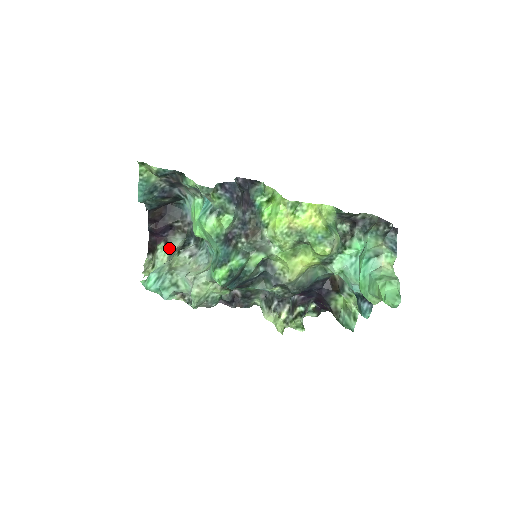
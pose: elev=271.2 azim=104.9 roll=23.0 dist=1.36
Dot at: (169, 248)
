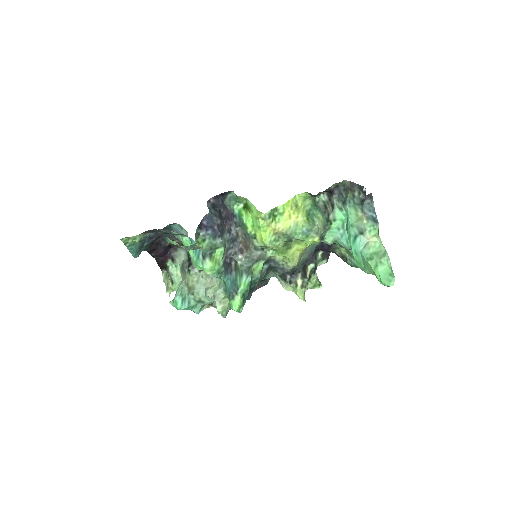
Dot at: (177, 263)
